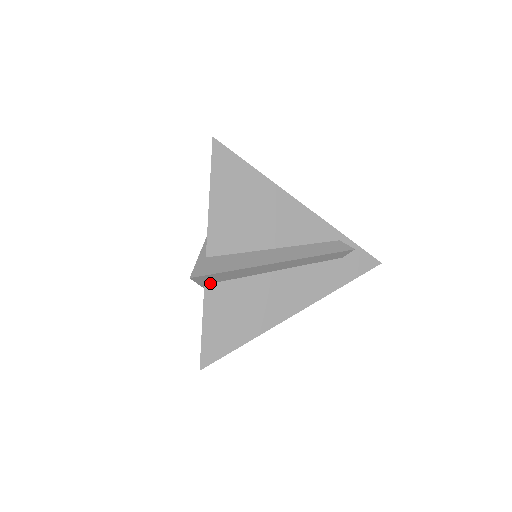
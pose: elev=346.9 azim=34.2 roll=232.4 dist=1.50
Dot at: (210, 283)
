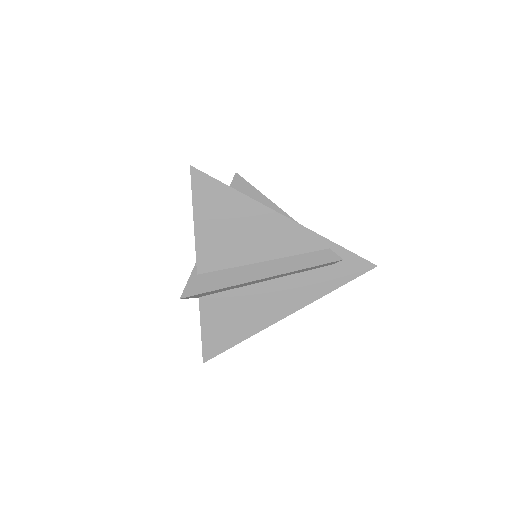
Dot at: (203, 296)
